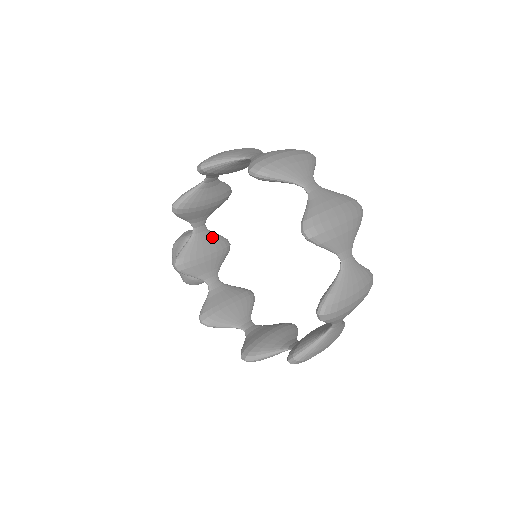
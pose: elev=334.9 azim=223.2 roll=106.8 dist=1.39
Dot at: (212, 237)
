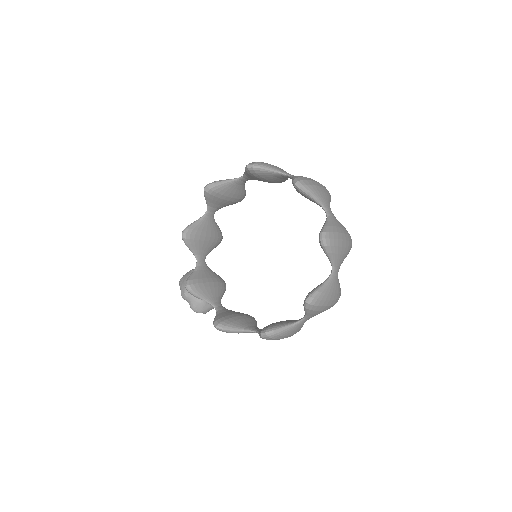
Dot at: (212, 272)
